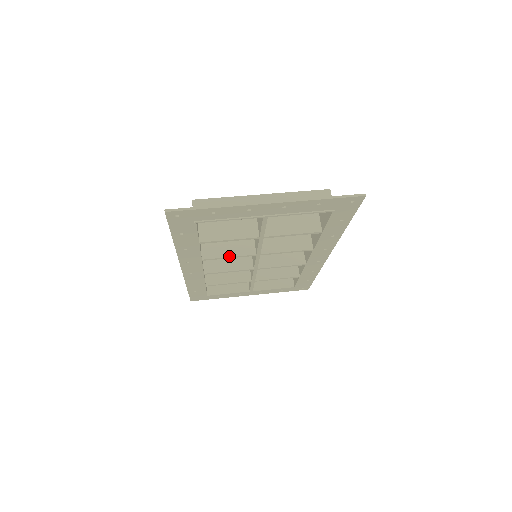
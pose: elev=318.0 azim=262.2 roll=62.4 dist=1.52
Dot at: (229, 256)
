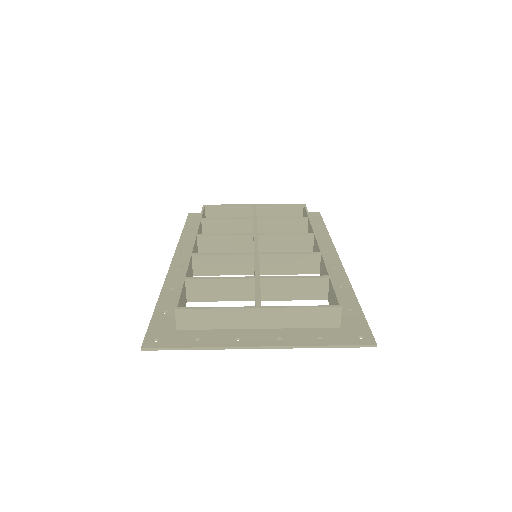
Dot at: (223, 274)
